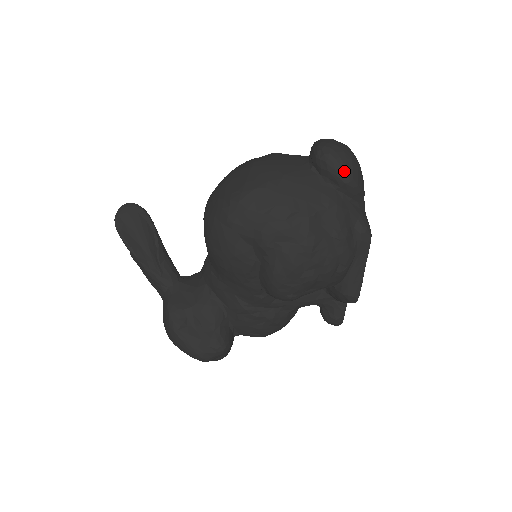
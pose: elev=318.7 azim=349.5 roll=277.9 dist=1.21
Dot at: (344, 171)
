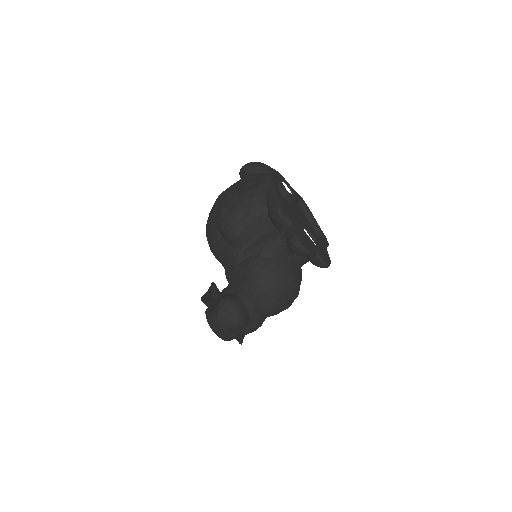
Dot at: (245, 166)
